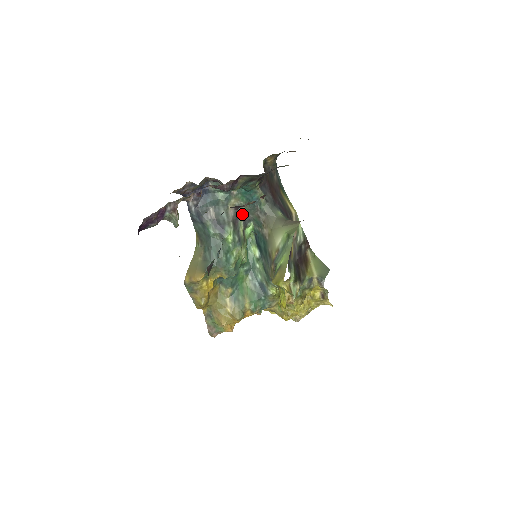
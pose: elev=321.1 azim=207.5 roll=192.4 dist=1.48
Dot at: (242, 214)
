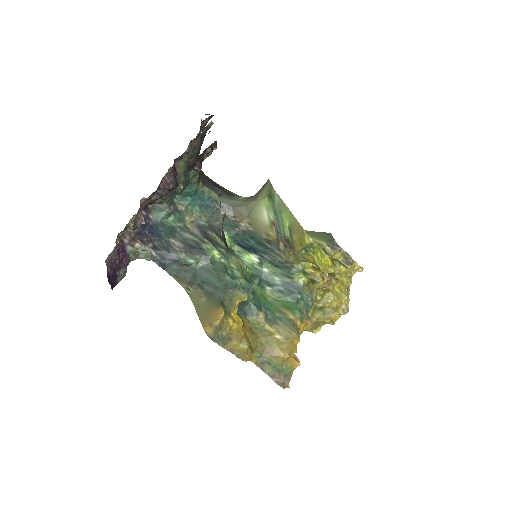
Dot at: (207, 227)
